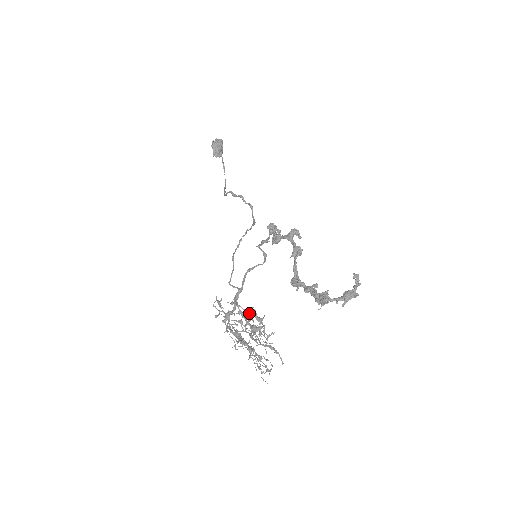
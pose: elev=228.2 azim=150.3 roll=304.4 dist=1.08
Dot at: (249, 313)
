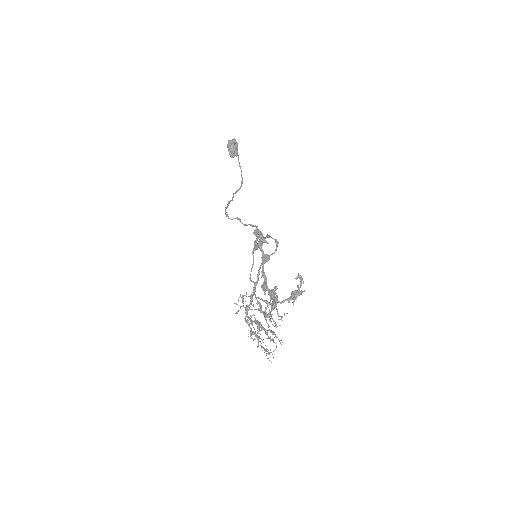
Dot at: occluded
